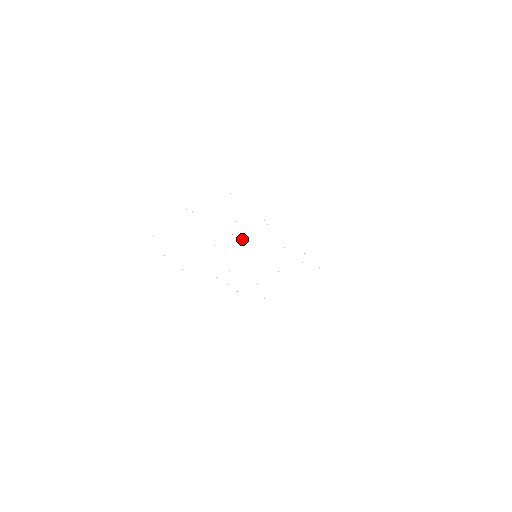
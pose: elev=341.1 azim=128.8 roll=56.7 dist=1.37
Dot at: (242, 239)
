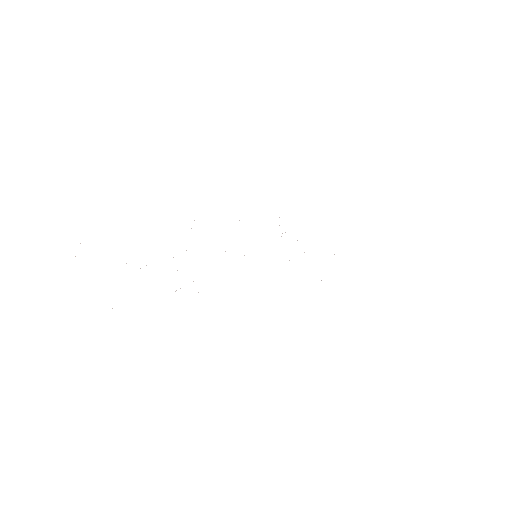
Dot at: (225, 251)
